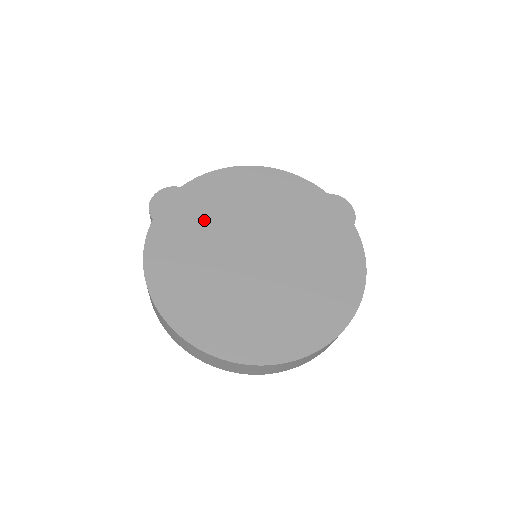
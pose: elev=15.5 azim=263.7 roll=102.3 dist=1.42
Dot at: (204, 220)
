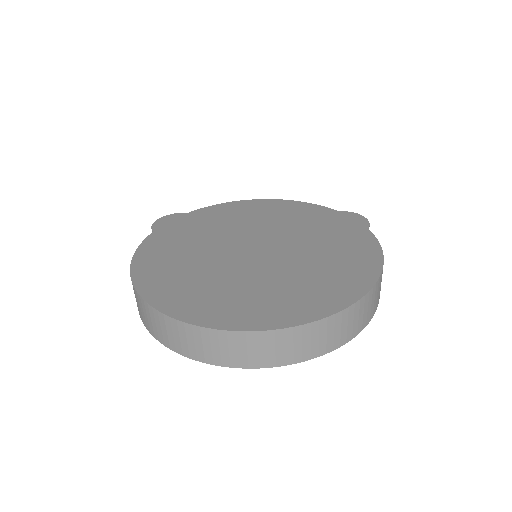
Dot at: (204, 230)
